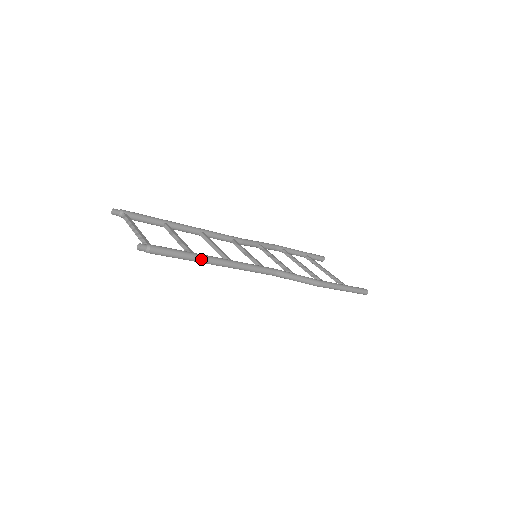
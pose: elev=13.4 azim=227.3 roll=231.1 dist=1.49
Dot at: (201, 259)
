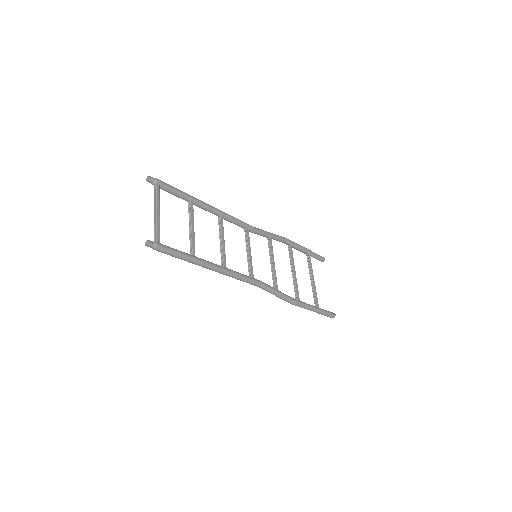
Dot at: (198, 264)
